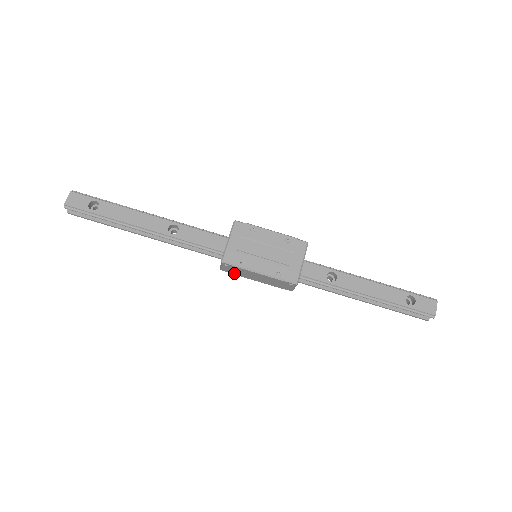
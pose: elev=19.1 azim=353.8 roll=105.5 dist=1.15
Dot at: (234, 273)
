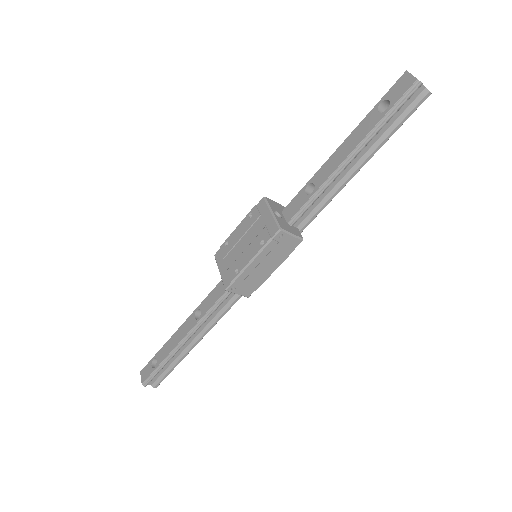
Dot at: (255, 287)
